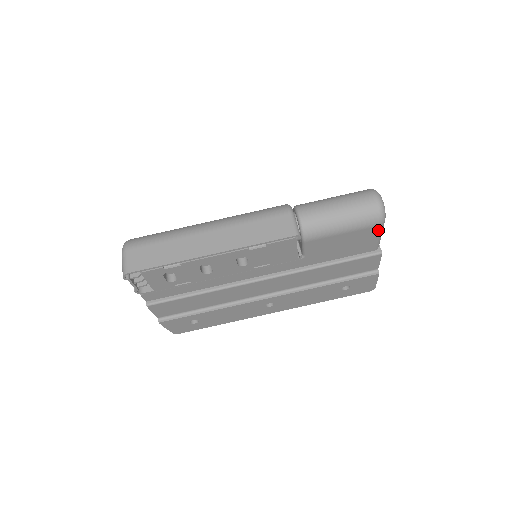
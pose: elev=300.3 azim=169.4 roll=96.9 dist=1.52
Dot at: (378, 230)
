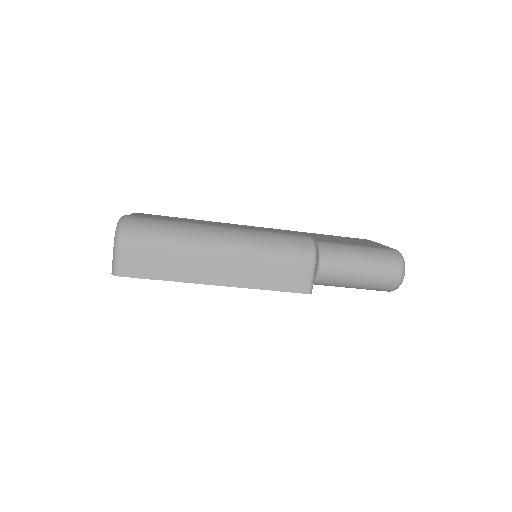
Dot at: occluded
